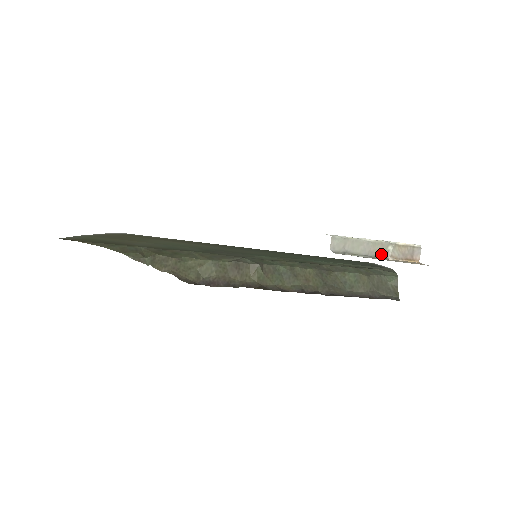
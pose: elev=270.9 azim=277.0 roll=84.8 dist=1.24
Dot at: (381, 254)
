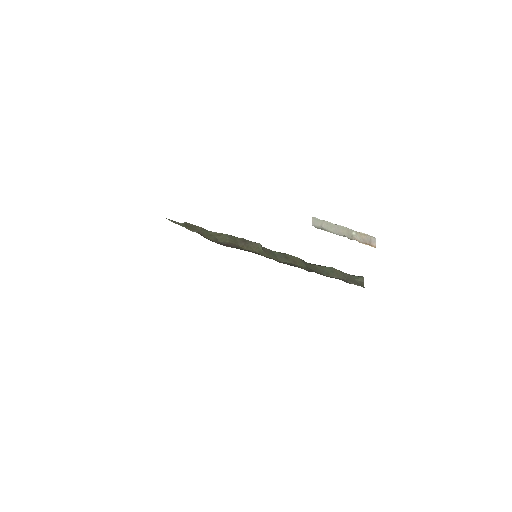
Dot at: (348, 236)
